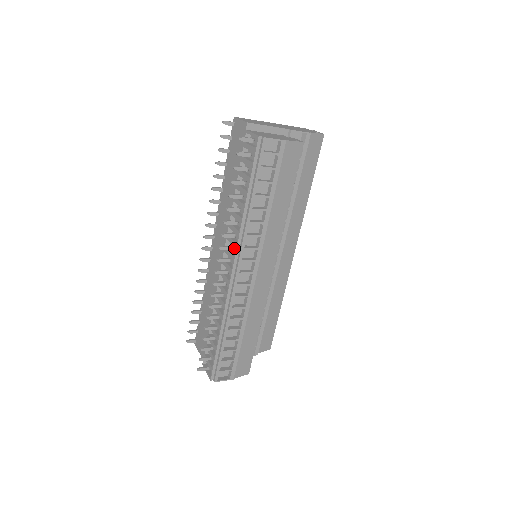
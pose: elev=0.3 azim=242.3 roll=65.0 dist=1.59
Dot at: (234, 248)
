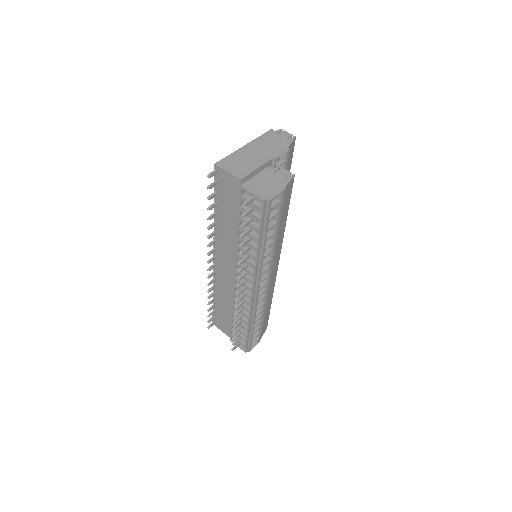
Dot at: occluded
